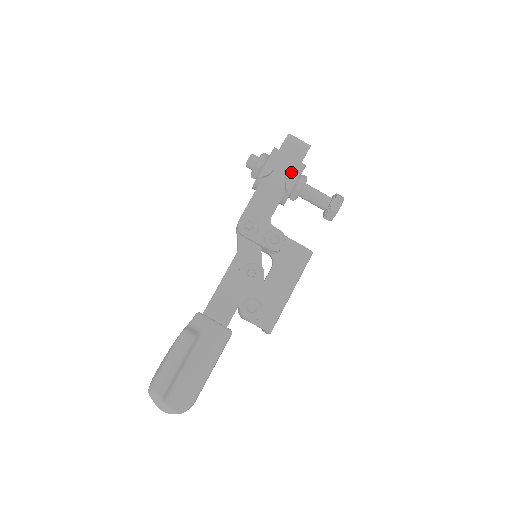
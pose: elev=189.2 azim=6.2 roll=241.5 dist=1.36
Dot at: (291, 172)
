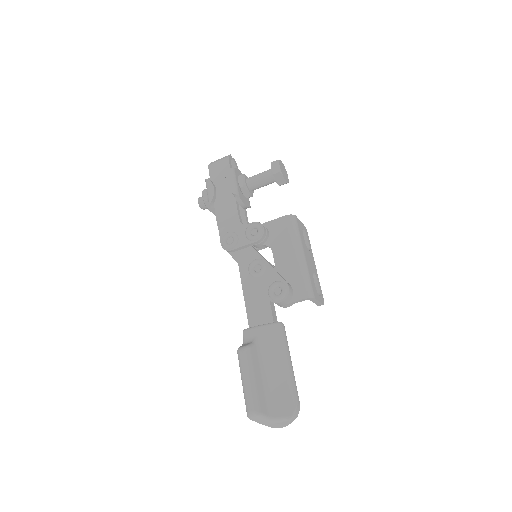
Dot at: (226, 181)
